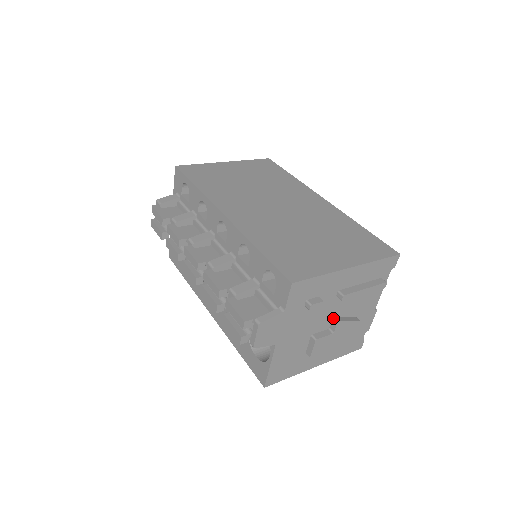
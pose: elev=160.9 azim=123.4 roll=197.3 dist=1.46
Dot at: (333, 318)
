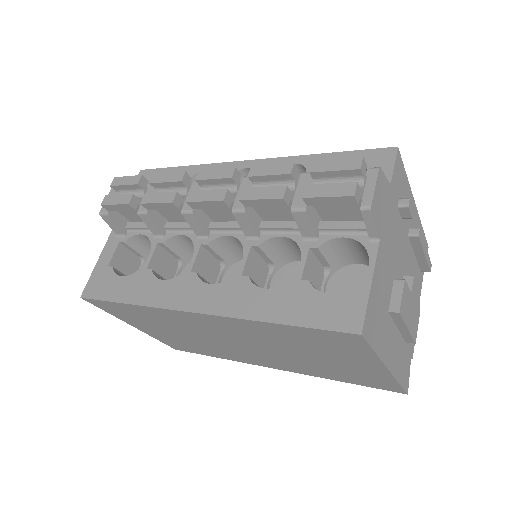
Dot at: (404, 274)
